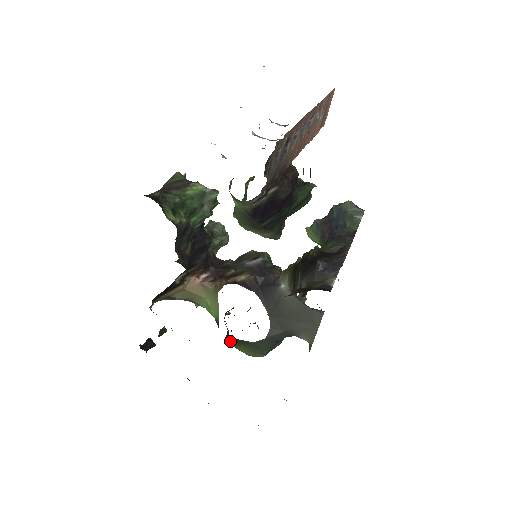
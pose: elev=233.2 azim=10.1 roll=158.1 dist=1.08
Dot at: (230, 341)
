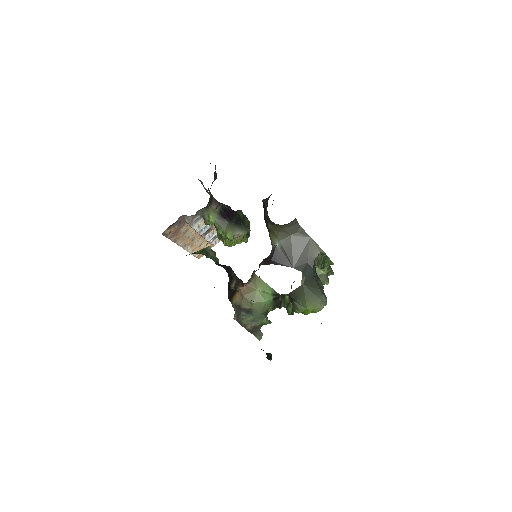
Dot at: (298, 305)
